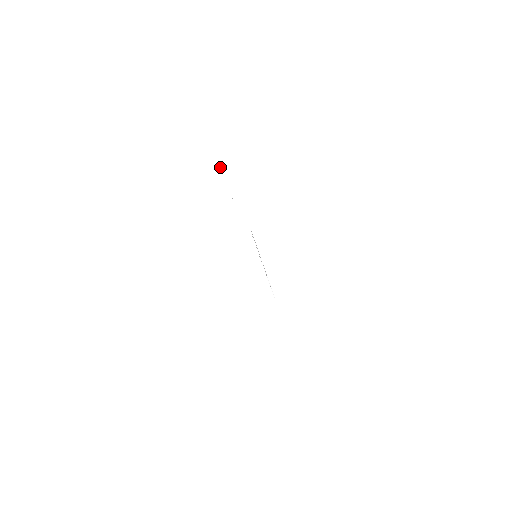
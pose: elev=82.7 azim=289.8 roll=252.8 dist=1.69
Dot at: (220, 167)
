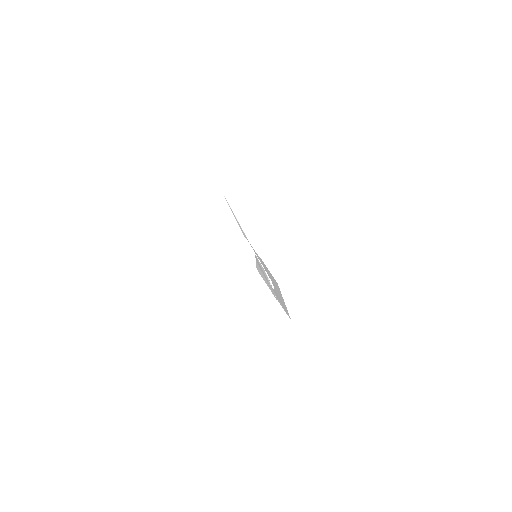
Dot at: occluded
